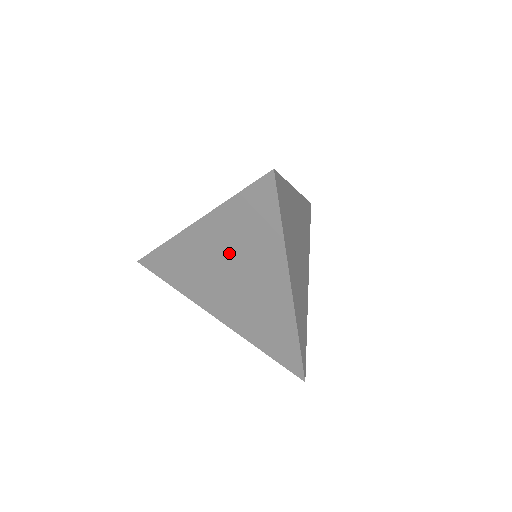
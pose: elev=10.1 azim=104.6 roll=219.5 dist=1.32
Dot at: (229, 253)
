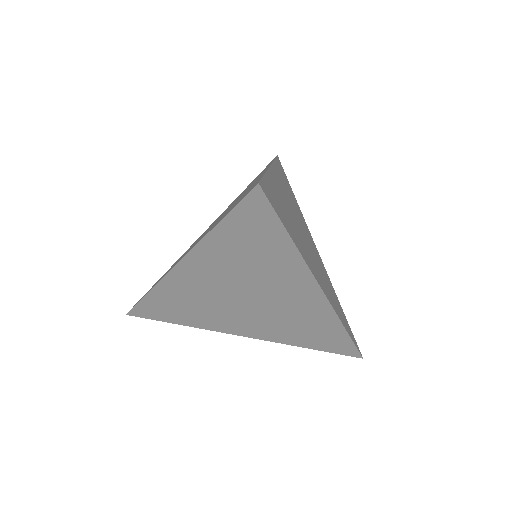
Dot at: occluded
